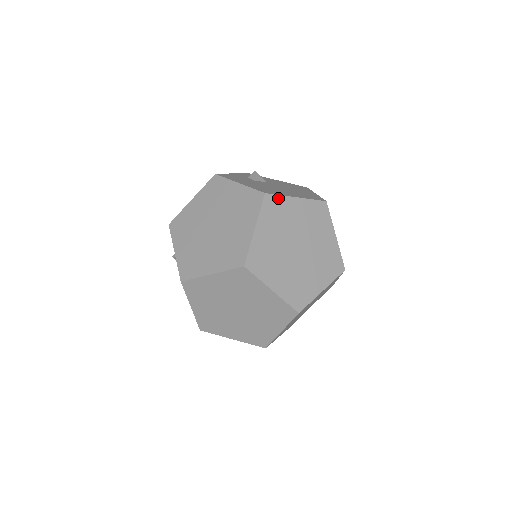
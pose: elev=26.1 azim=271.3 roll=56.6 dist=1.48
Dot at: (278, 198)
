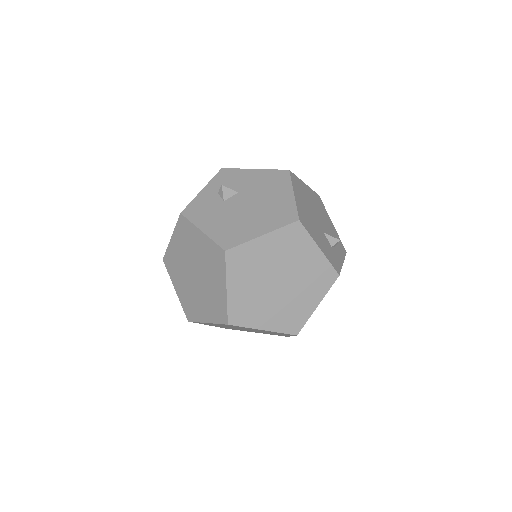
Dot at: (241, 248)
